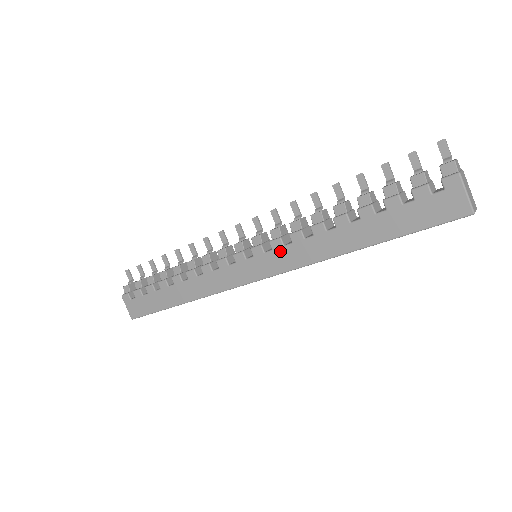
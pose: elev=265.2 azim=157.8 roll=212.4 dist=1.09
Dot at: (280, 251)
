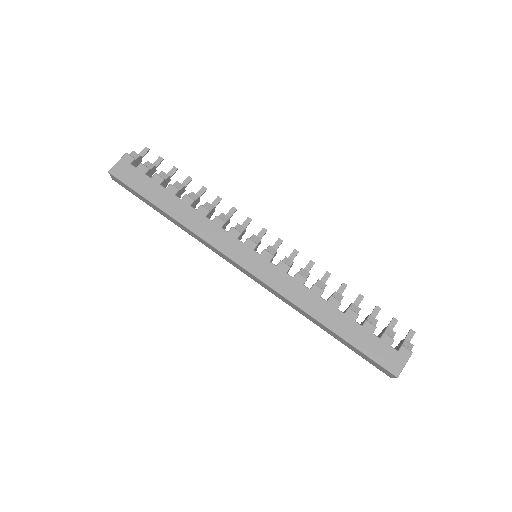
Dot at: (281, 272)
